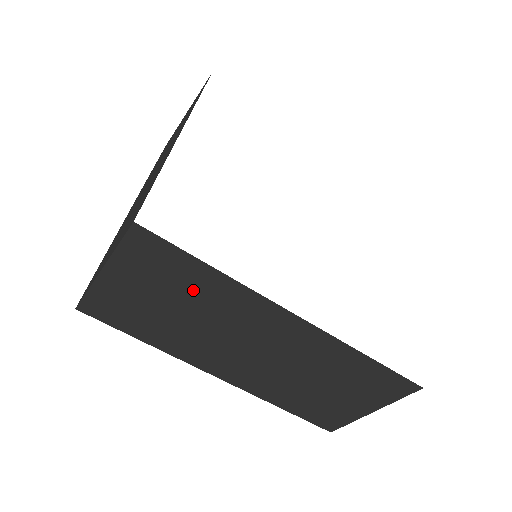
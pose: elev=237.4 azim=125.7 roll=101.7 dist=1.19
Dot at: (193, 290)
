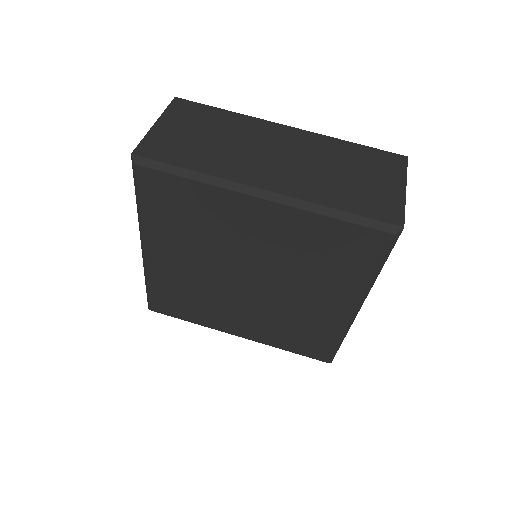
Dot at: (218, 124)
